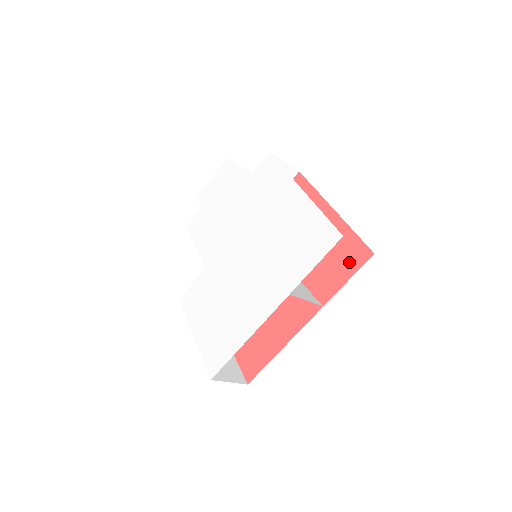
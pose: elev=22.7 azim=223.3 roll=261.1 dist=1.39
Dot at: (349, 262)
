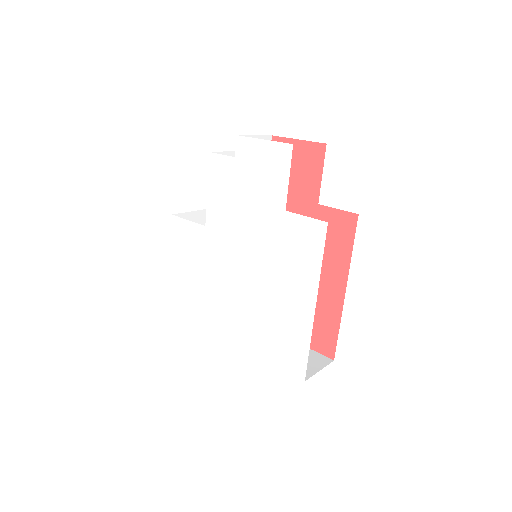
Dot at: (316, 339)
